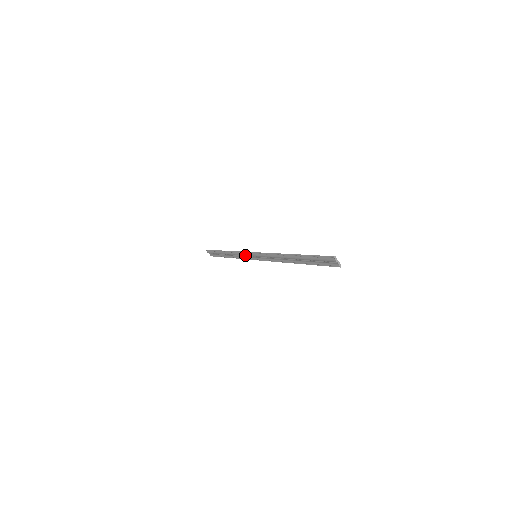
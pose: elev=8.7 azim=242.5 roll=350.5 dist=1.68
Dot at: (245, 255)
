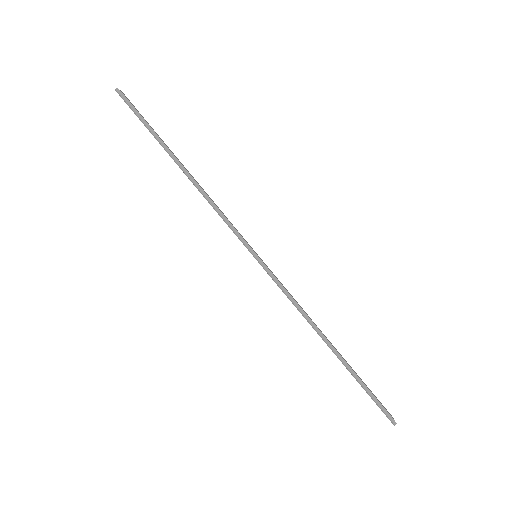
Dot at: occluded
